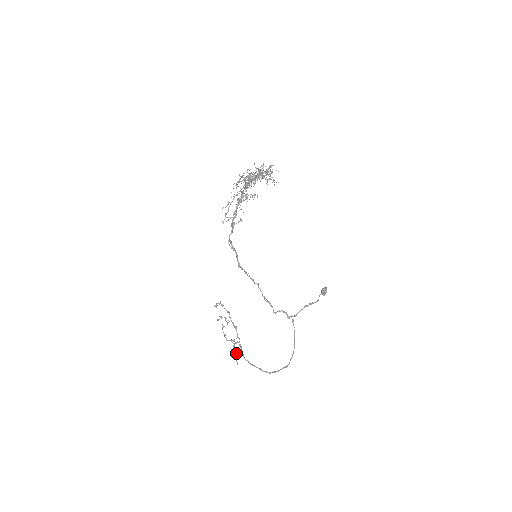
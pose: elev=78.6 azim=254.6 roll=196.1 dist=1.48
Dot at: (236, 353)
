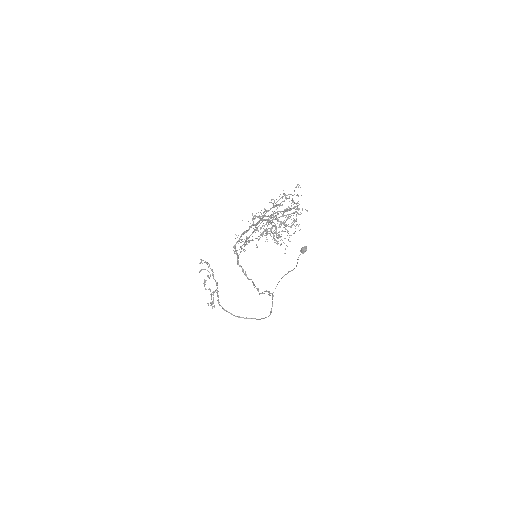
Dot at: (214, 306)
